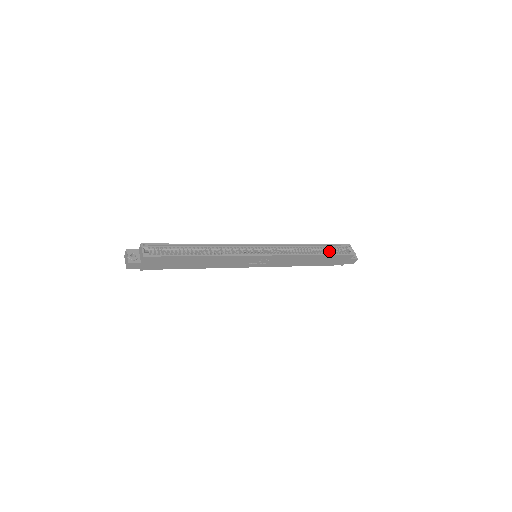
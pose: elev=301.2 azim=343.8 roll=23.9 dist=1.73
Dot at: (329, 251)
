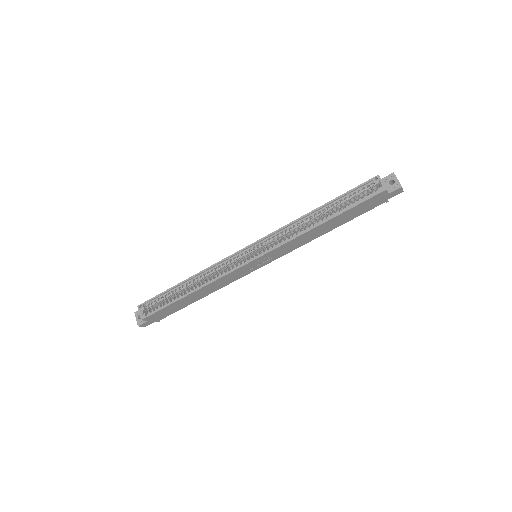
Dot at: (348, 202)
